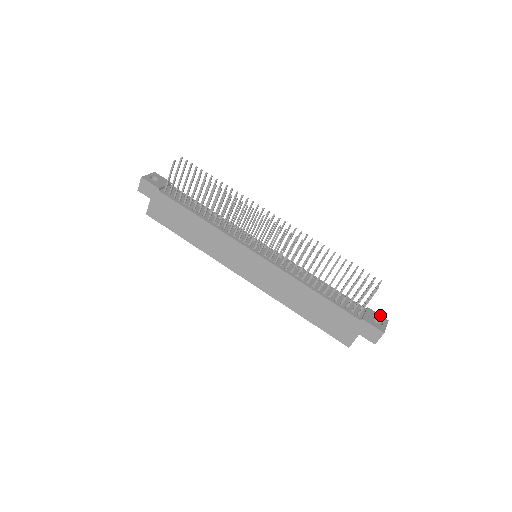
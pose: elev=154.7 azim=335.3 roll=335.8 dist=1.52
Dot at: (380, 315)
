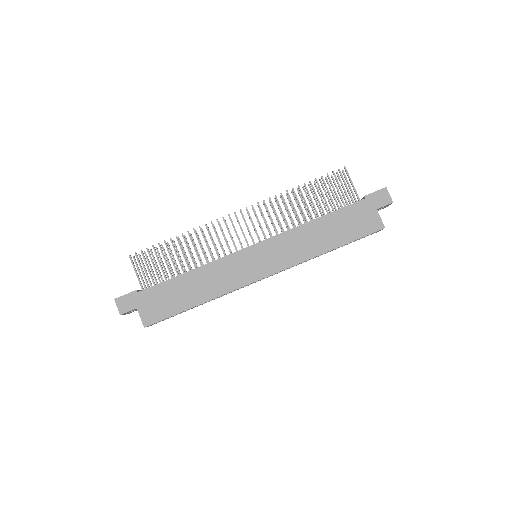
Dot at: occluded
